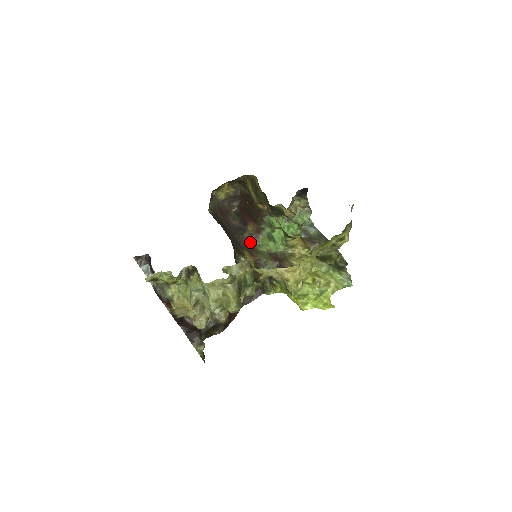
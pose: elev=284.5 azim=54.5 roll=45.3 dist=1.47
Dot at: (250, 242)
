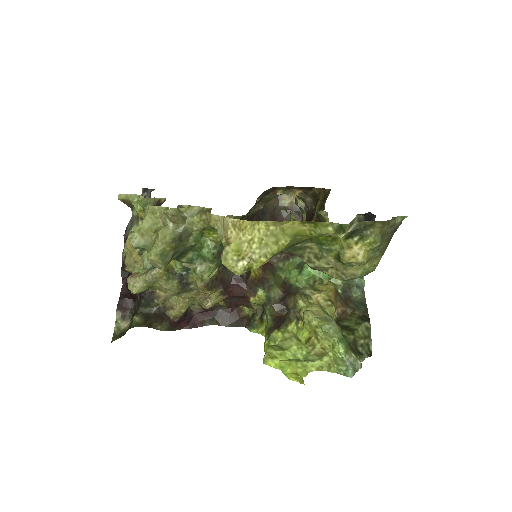
Dot at: (275, 259)
